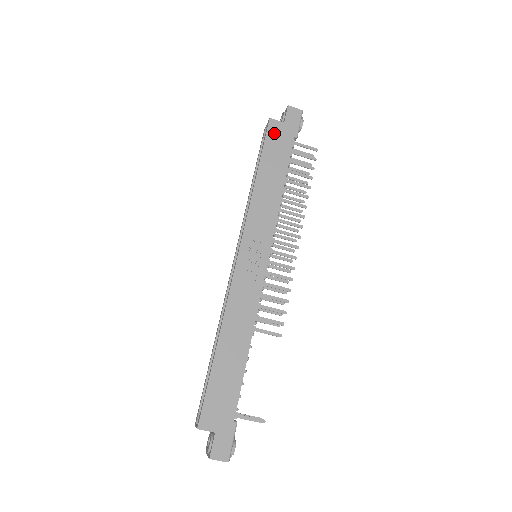
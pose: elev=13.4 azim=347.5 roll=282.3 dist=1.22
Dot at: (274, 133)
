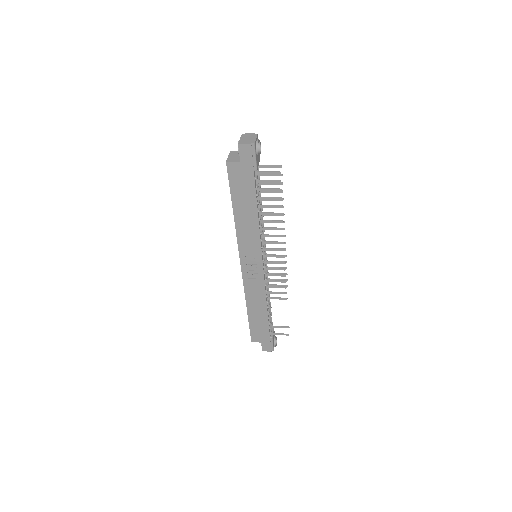
Dot at: (235, 174)
